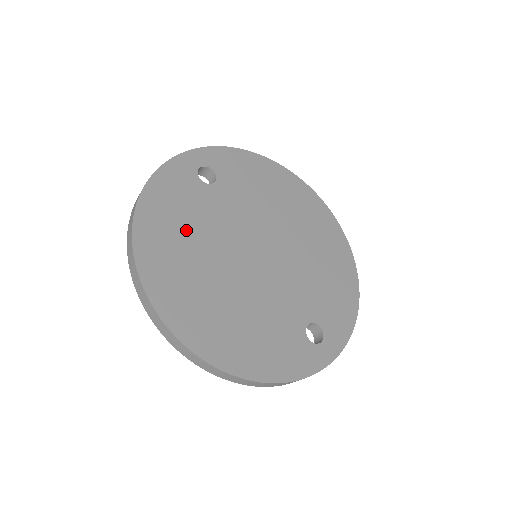
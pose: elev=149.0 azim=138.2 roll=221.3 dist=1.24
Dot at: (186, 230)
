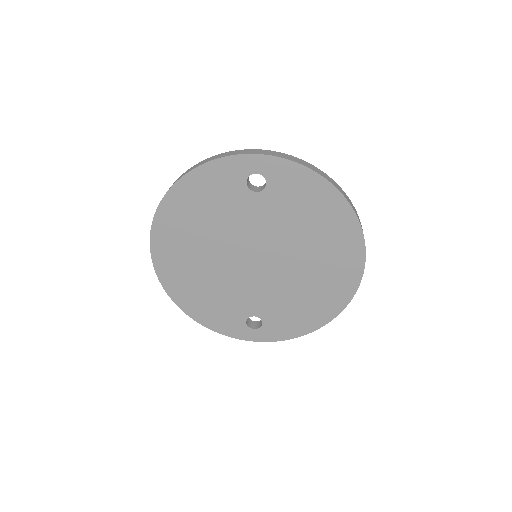
Dot at: (204, 216)
